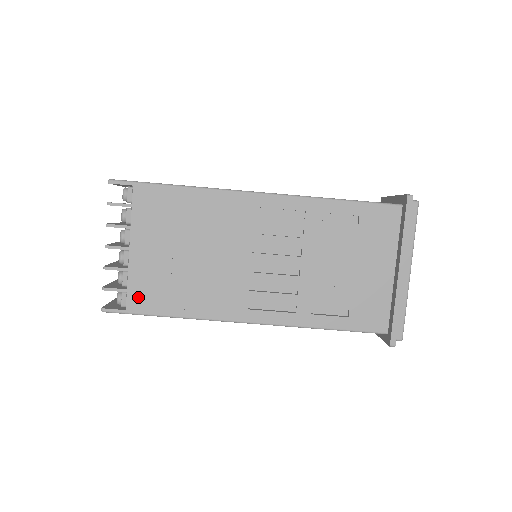
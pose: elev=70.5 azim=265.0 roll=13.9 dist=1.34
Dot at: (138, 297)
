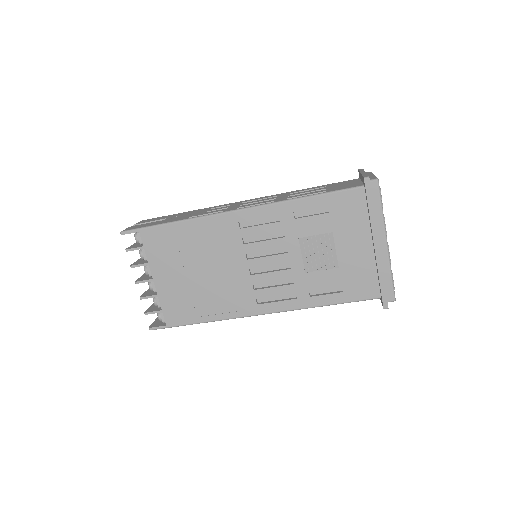
Dot at: (172, 314)
